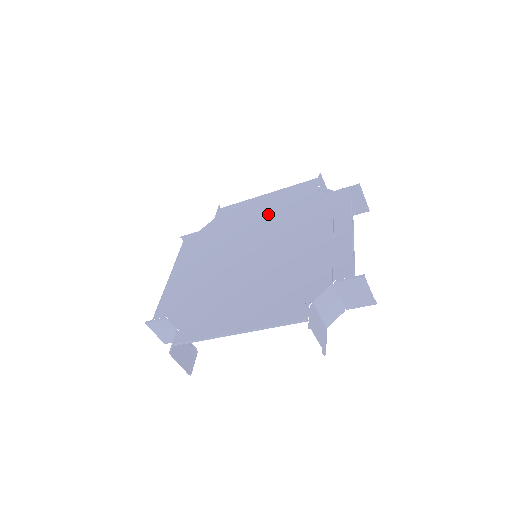
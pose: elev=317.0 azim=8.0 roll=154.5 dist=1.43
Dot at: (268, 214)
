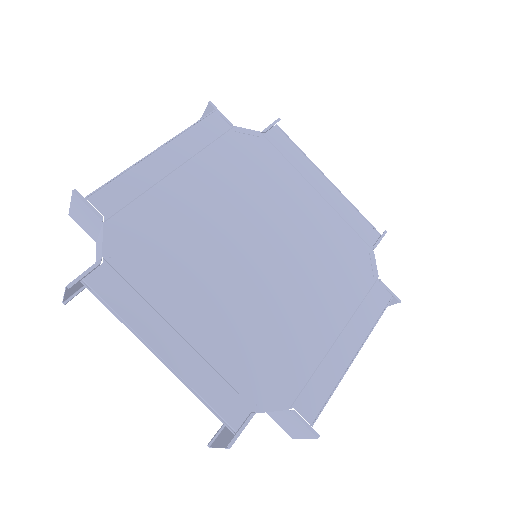
Dot at: (310, 215)
